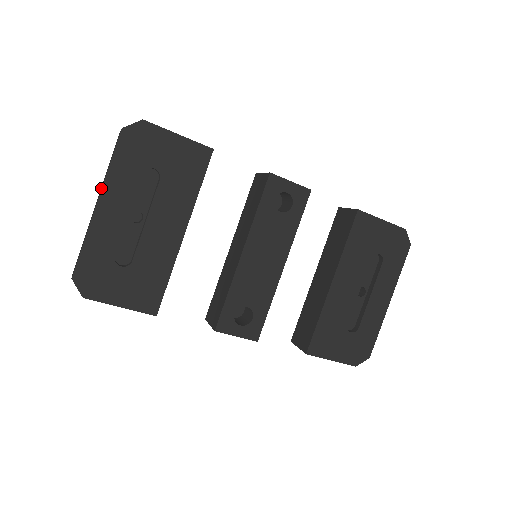
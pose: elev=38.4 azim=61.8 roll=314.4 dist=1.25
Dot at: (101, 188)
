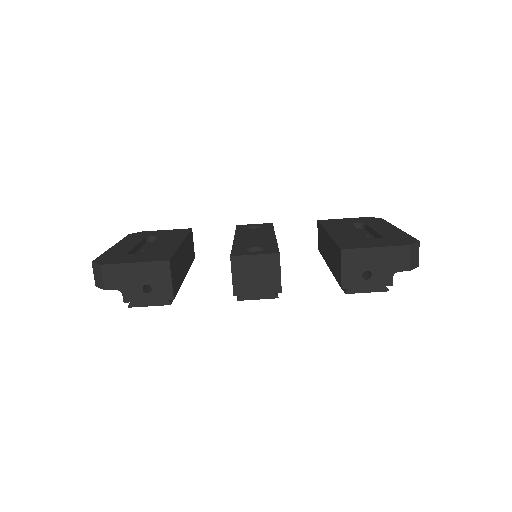
Dot at: occluded
